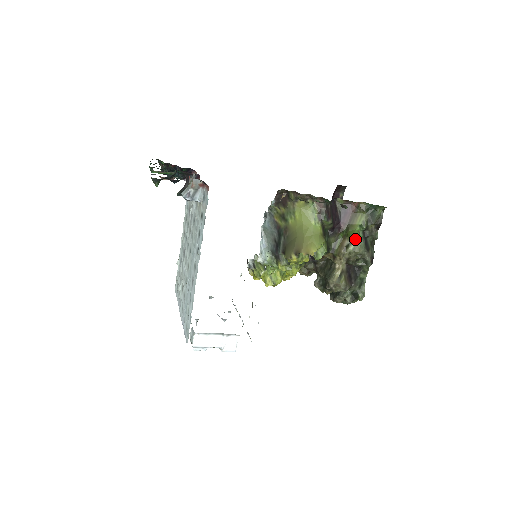
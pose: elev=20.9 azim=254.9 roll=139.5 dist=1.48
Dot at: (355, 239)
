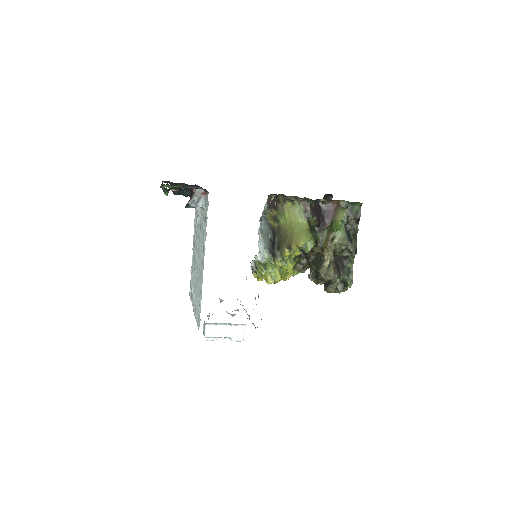
Dot at: (338, 232)
